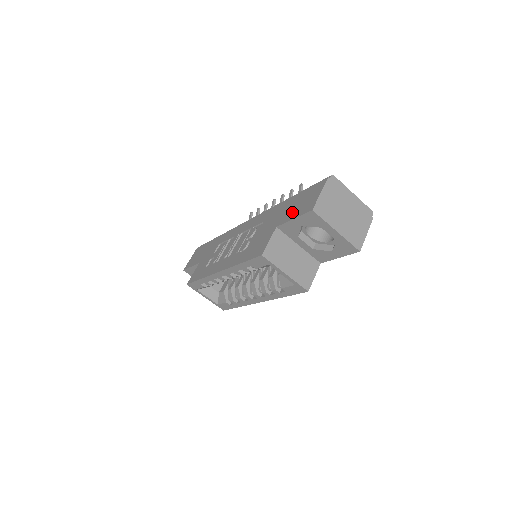
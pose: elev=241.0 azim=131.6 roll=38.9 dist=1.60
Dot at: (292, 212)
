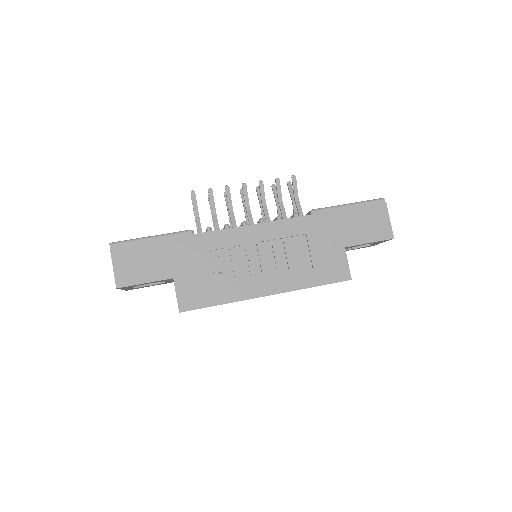
Dot at: (360, 234)
